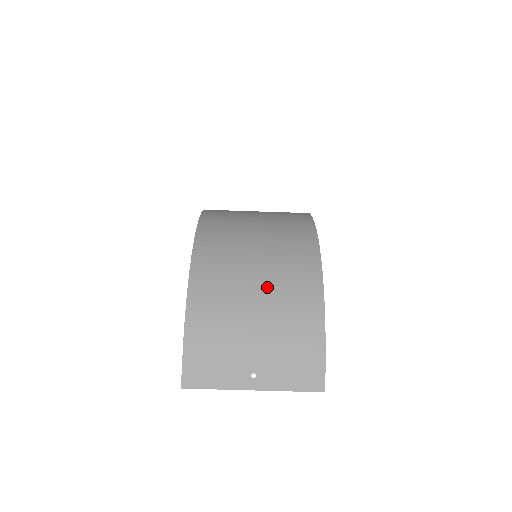
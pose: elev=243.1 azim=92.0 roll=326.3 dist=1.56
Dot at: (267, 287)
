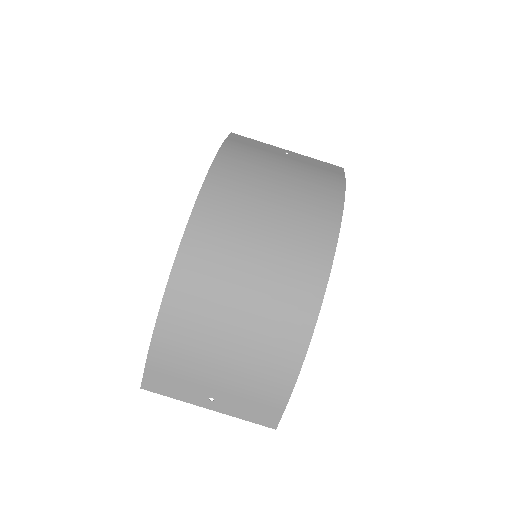
Dot at: (248, 325)
